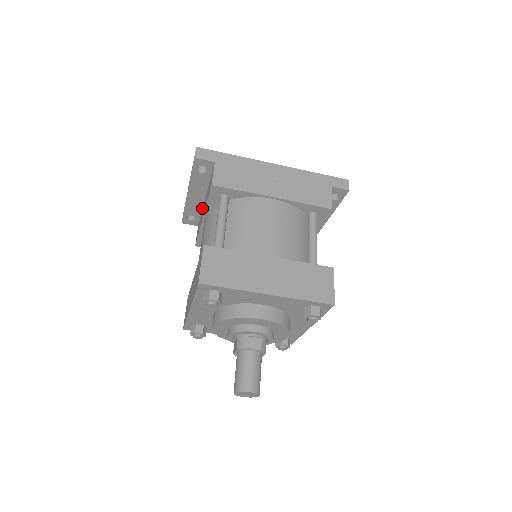
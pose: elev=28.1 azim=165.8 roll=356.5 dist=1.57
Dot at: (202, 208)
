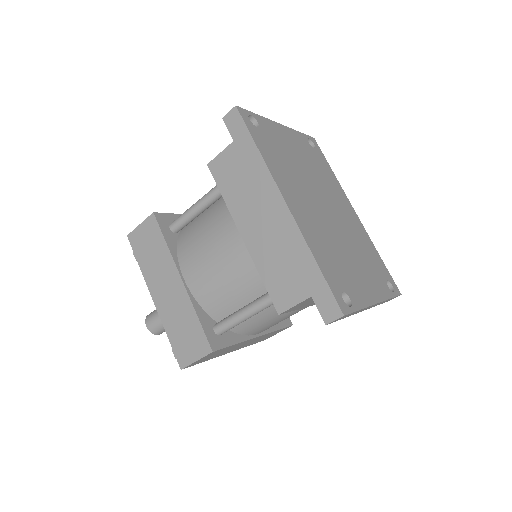
Dot at: occluded
